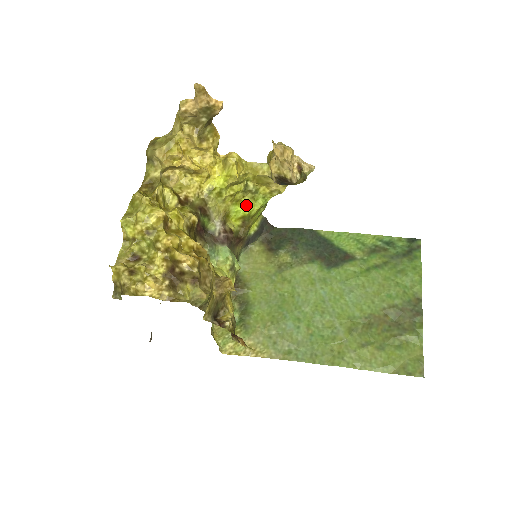
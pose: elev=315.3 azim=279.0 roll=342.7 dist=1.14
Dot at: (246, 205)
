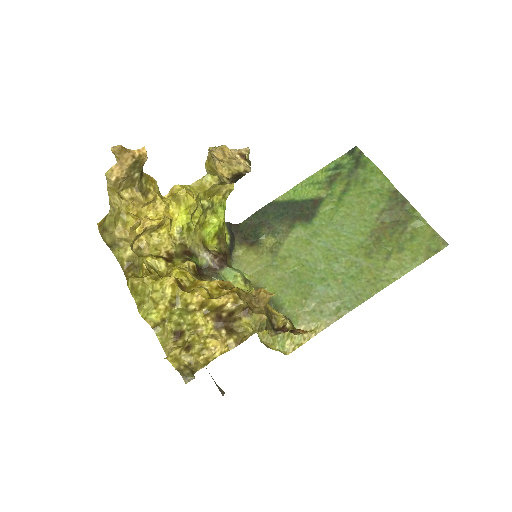
Dot at: (212, 222)
